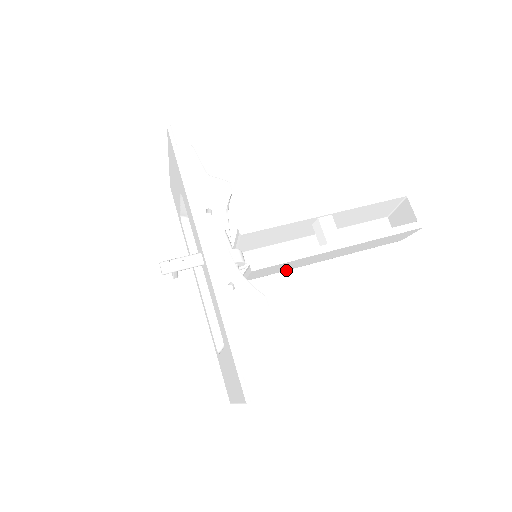
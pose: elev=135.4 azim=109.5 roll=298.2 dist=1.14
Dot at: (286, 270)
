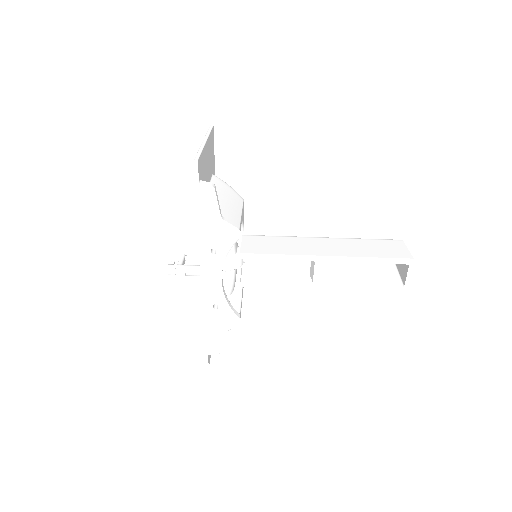
Dot at: occluded
